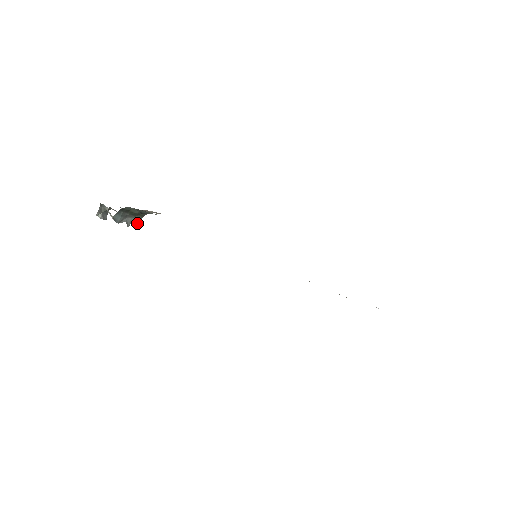
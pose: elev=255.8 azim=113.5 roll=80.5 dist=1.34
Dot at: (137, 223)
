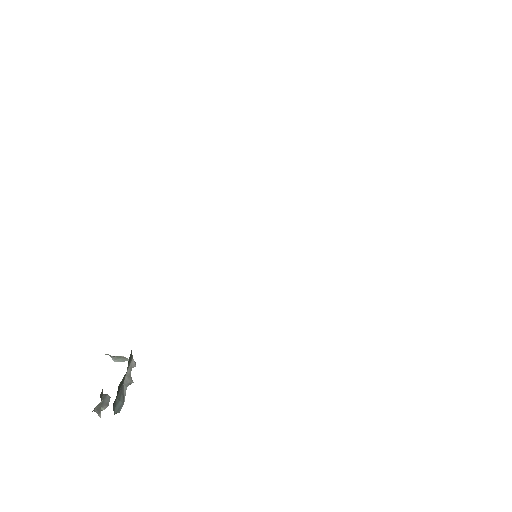
Dot at: (133, 362)
